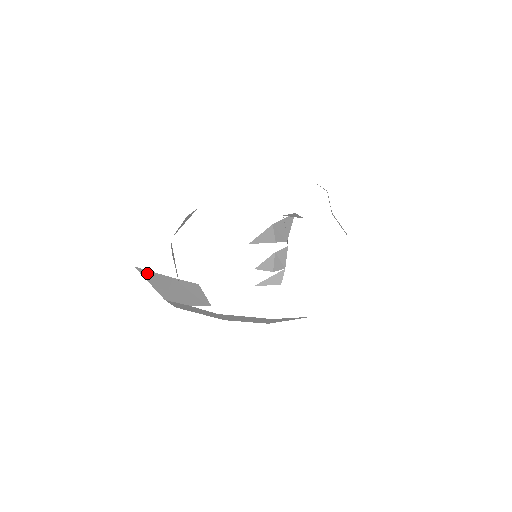
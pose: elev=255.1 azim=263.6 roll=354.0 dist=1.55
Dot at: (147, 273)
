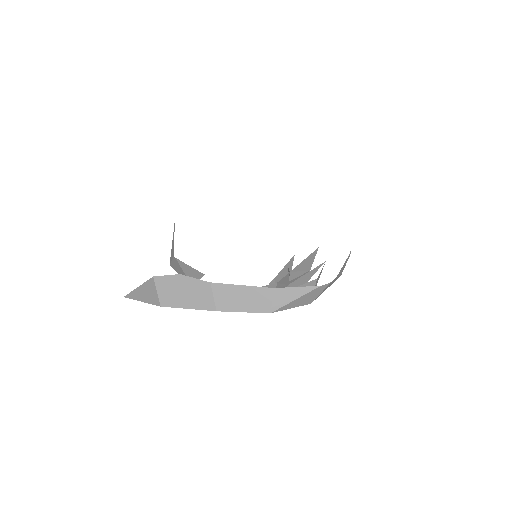
Dot at: occluded
